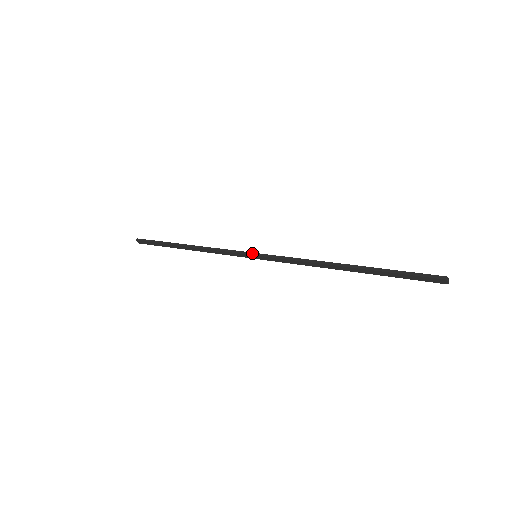
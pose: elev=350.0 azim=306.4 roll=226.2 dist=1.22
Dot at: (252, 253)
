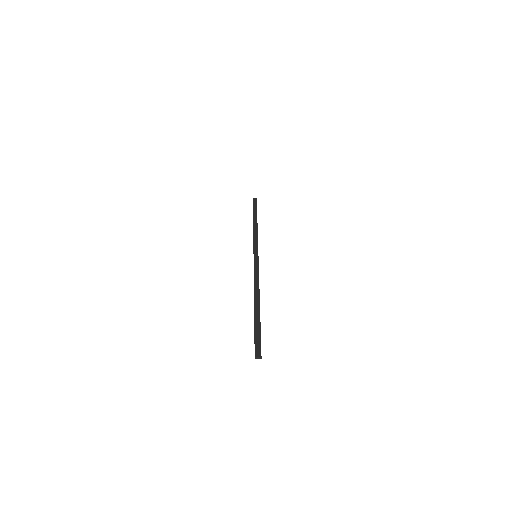
Dot at: occluded
